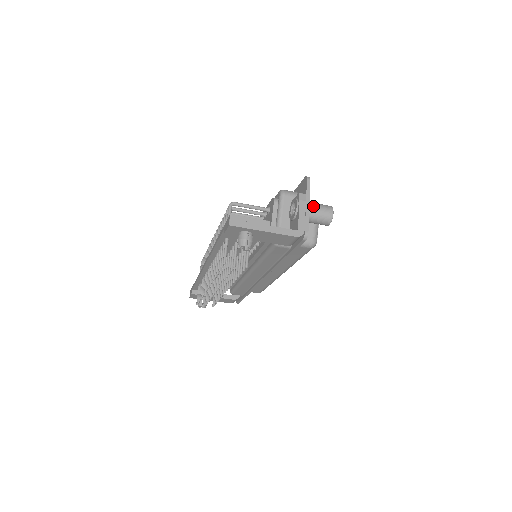
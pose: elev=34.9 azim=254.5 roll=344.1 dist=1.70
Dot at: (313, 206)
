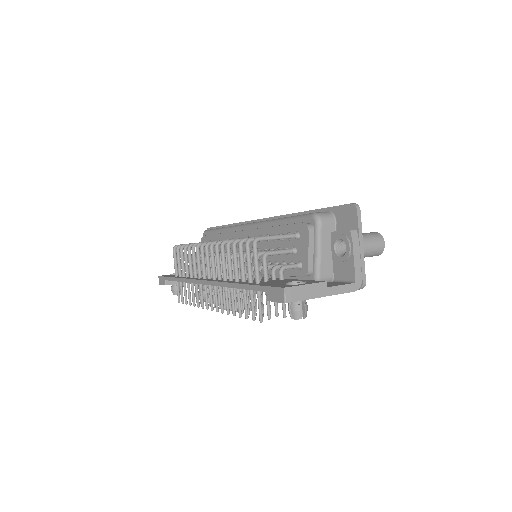
Dot at: (365, 243)
